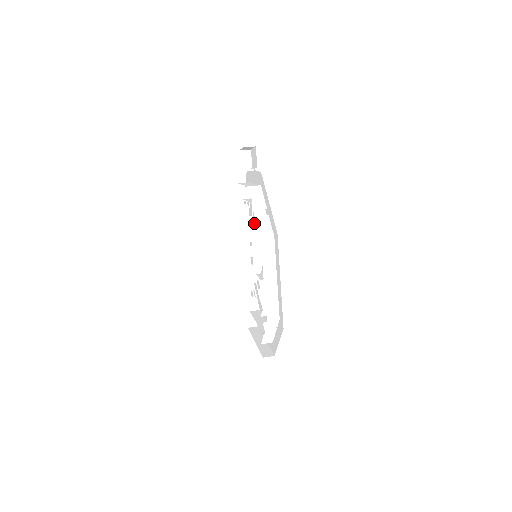
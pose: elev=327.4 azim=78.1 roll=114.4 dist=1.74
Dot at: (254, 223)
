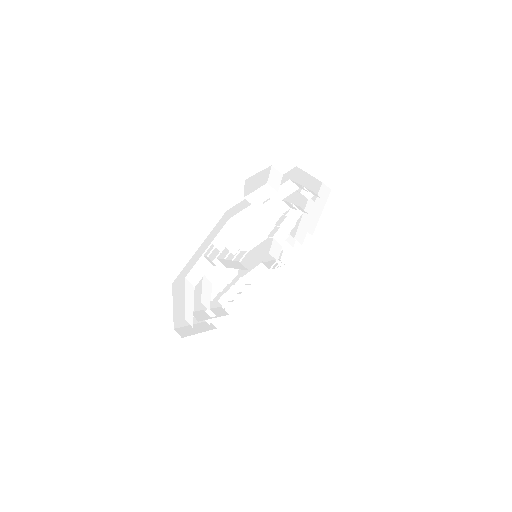
Dot at: (295, 222)
